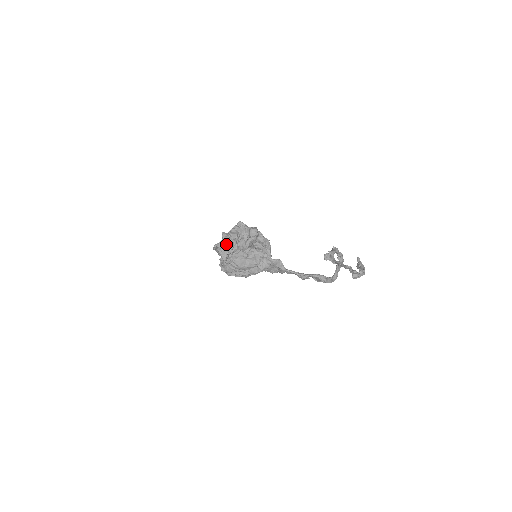
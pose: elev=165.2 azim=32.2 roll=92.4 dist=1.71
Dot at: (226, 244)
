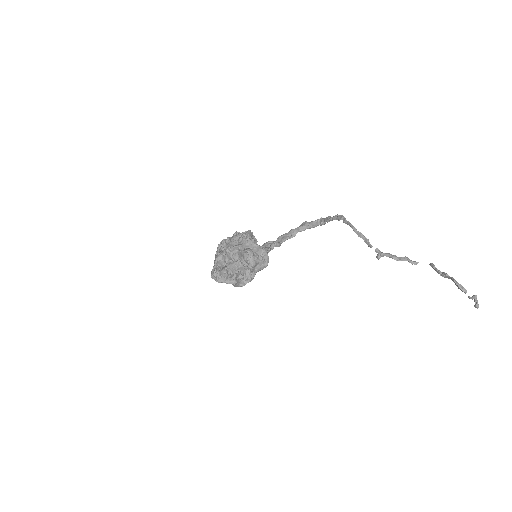
Dot at: (237, 275)
